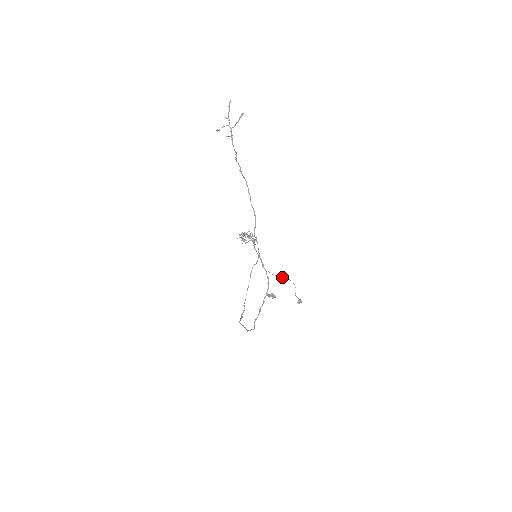
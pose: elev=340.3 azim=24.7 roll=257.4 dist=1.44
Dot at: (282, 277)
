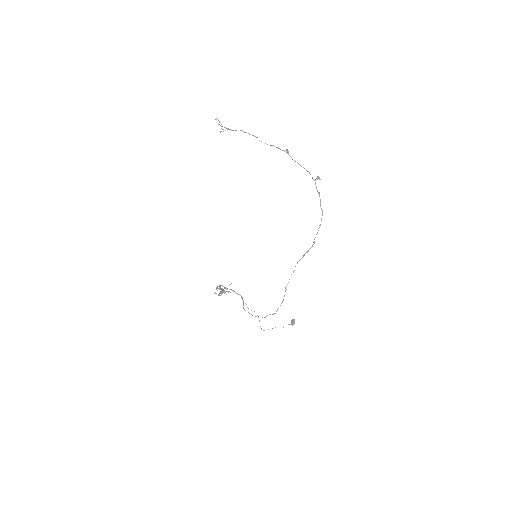
Dot at: (261, 329)
